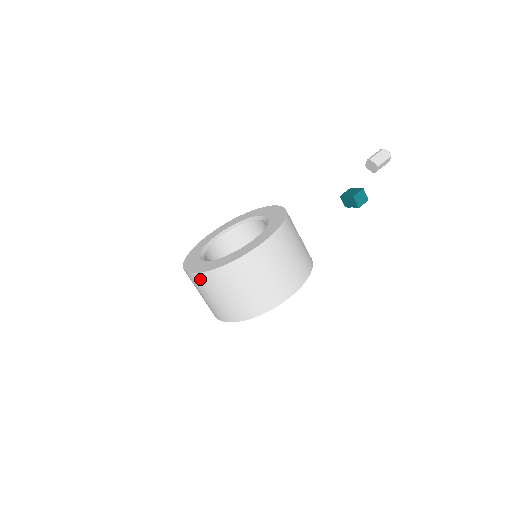
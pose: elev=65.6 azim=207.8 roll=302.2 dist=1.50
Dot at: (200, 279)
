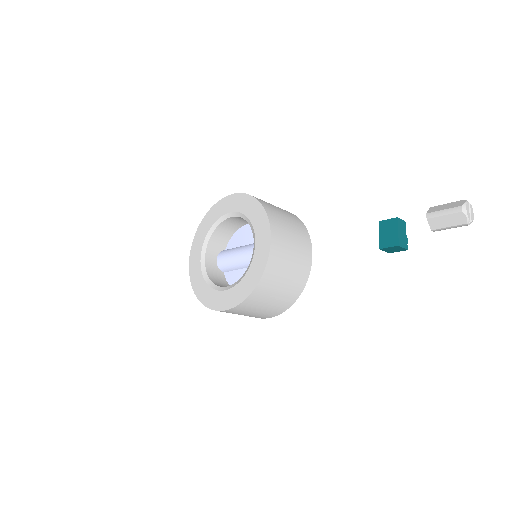
Dot at: occluded
